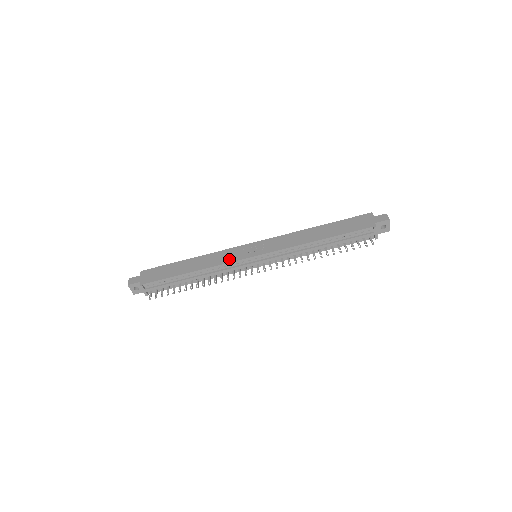
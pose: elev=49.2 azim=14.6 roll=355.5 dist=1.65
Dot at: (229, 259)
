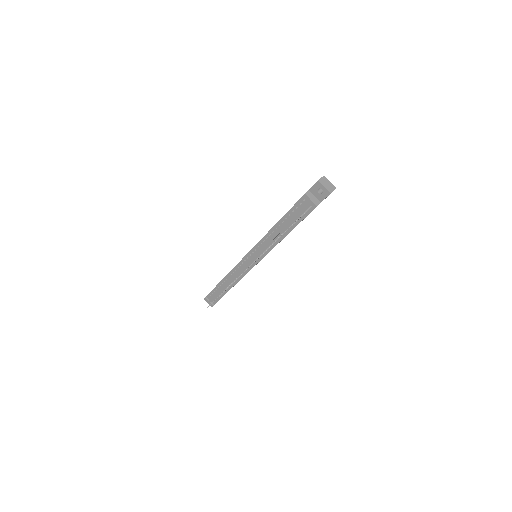
Dot at: occluded
